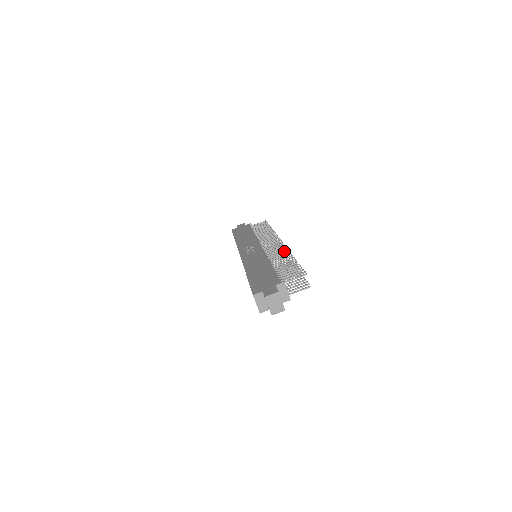
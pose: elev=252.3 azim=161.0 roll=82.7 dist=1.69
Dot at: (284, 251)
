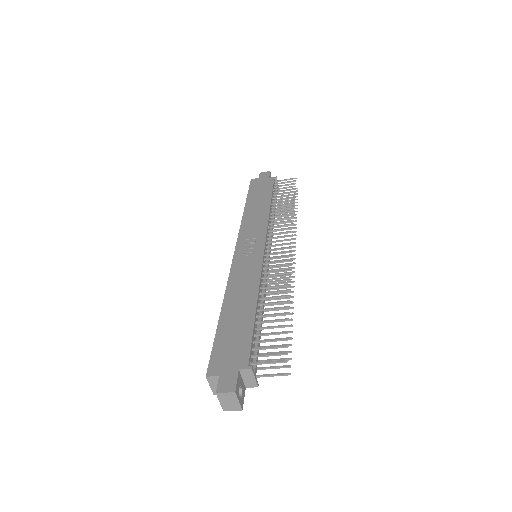
Dot at: (285, 275)
